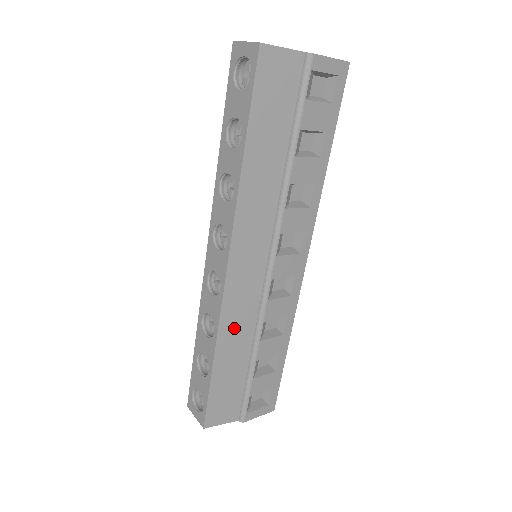
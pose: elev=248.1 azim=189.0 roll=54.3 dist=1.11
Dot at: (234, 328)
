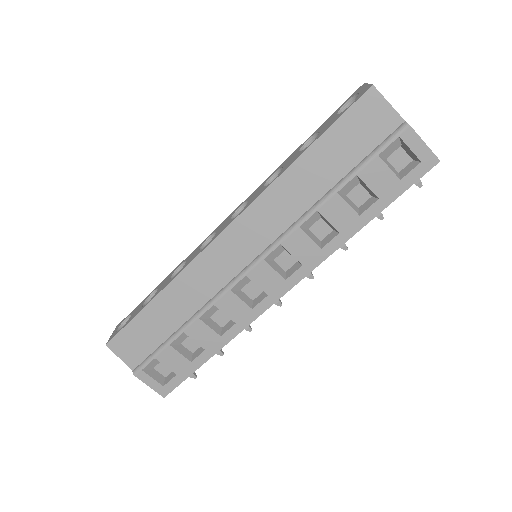
Dot at: (190, 286)
